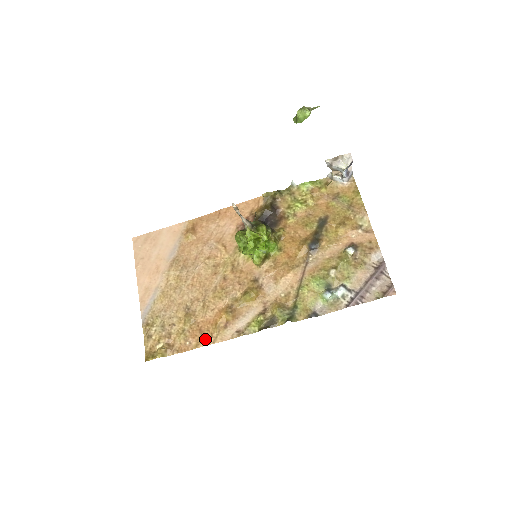
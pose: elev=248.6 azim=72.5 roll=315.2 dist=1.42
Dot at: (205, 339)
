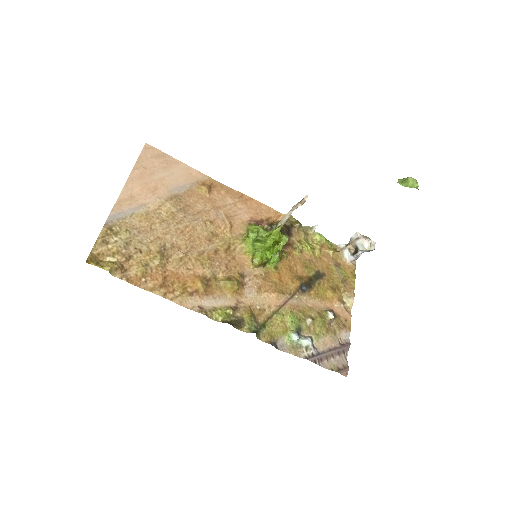
Dot at: (165, 290)
